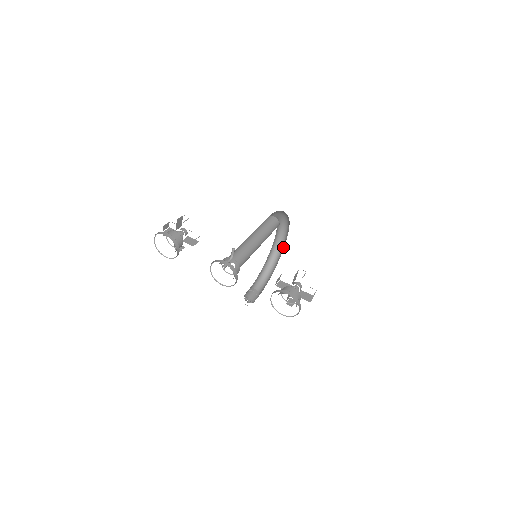
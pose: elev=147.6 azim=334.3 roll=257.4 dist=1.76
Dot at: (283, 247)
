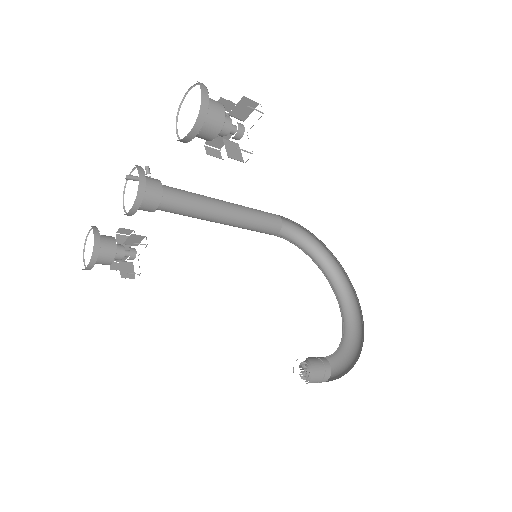
Dot at: (360, 309)
